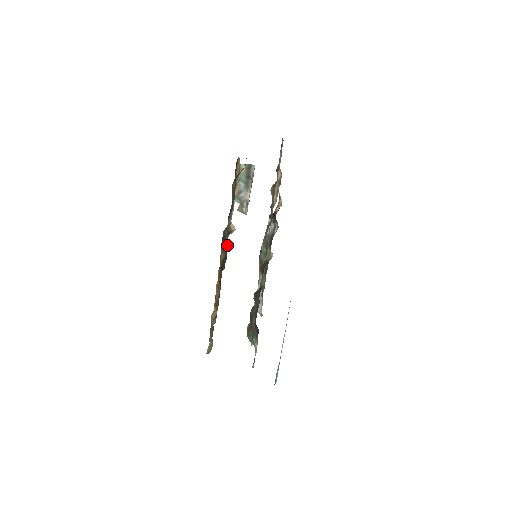
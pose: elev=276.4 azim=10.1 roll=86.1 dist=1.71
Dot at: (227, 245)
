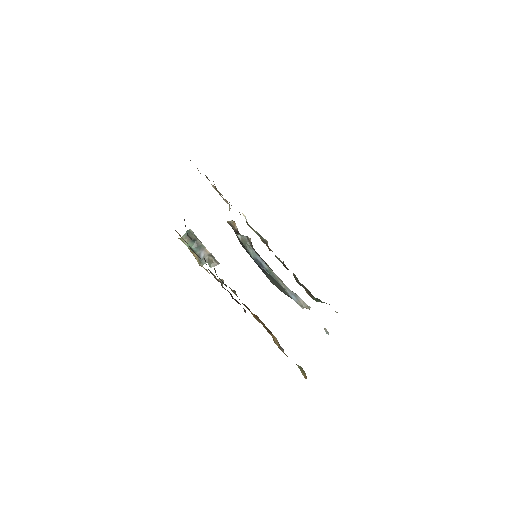
Dot at: (229, 292)
